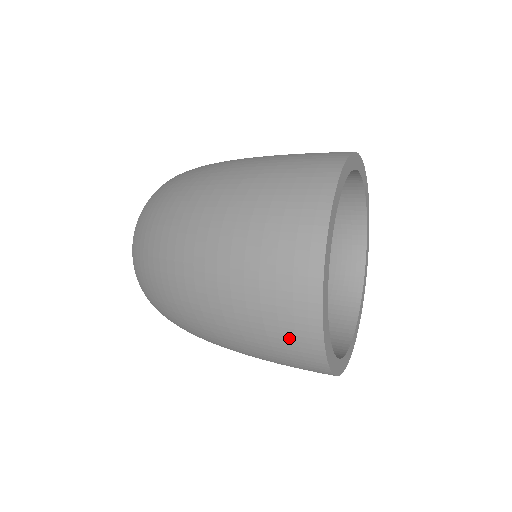
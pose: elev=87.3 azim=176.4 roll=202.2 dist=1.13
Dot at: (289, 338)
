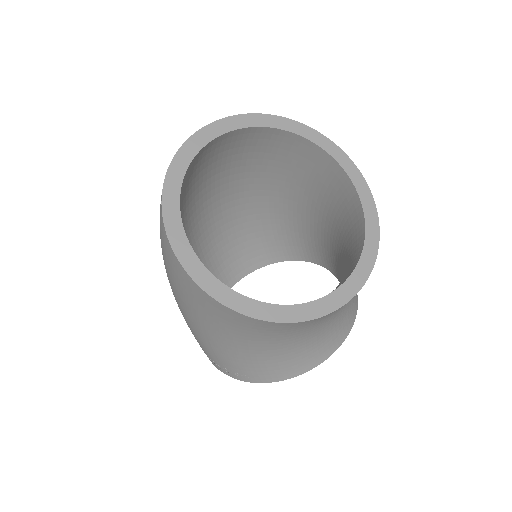
Dot at: occluded
